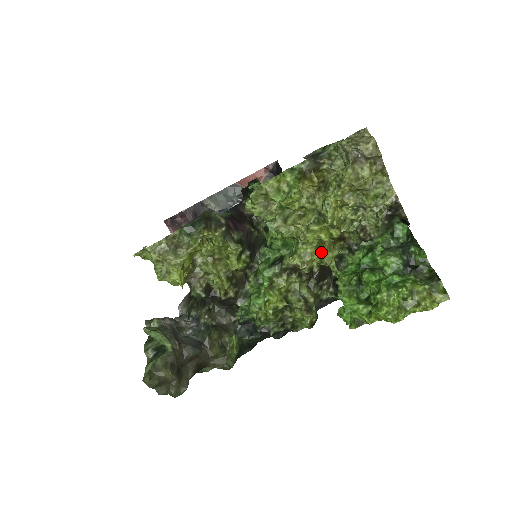
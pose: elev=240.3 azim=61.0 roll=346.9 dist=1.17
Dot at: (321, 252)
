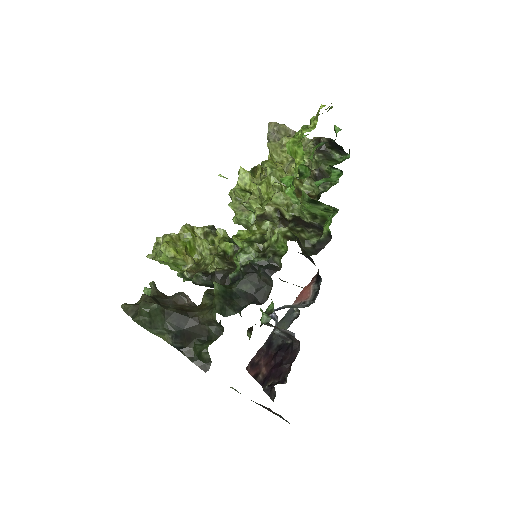
Dot at: (277, 193)
